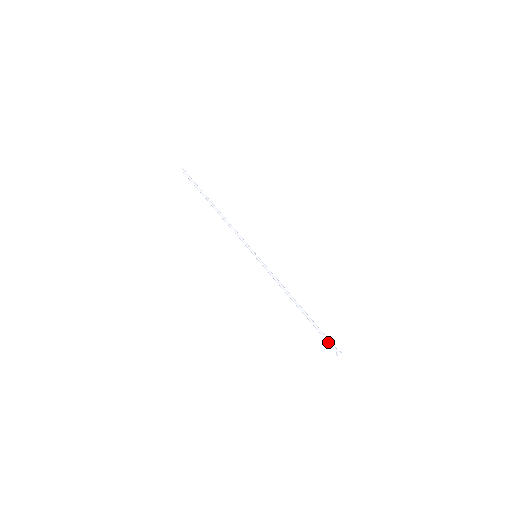
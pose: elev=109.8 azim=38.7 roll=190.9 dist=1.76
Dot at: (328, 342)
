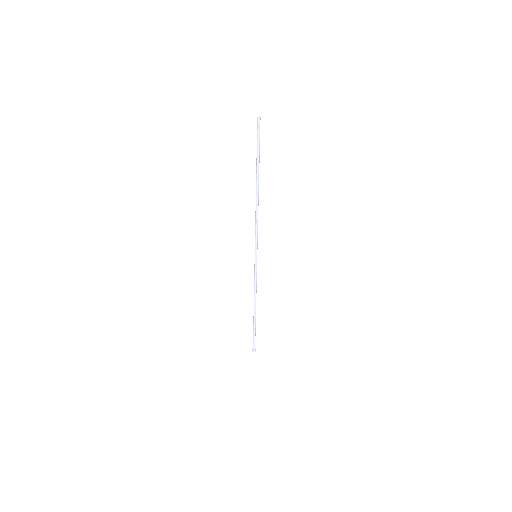
Dot at: (254, 342)
